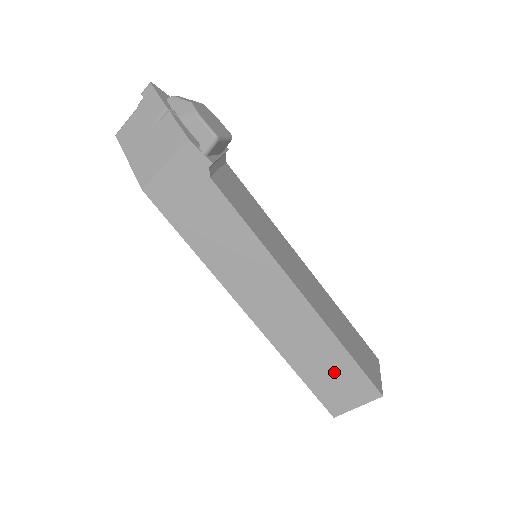
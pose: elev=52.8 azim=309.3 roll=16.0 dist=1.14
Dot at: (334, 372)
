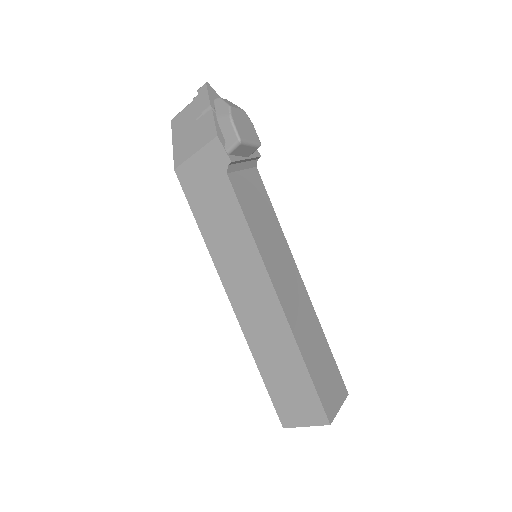
Dot at: (292, 384)
